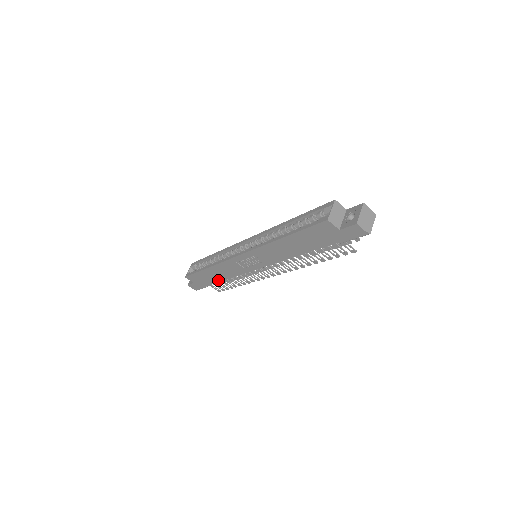
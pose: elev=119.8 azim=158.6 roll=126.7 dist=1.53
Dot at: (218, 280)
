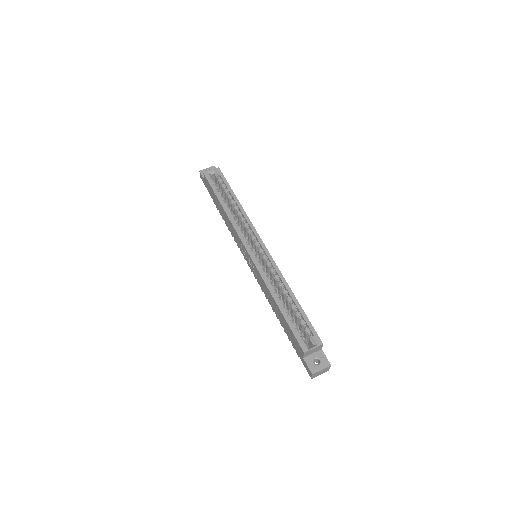
Dot at: (220, 212)
